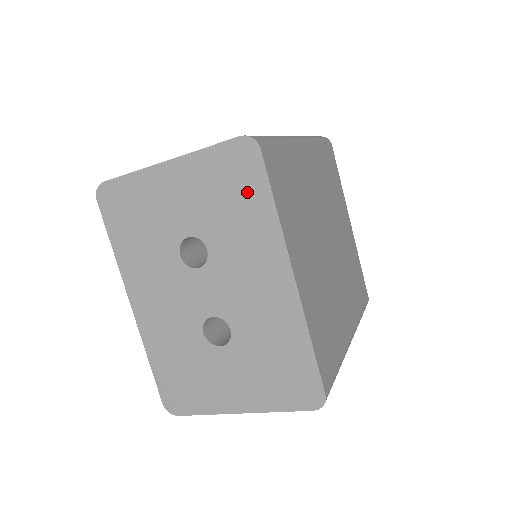
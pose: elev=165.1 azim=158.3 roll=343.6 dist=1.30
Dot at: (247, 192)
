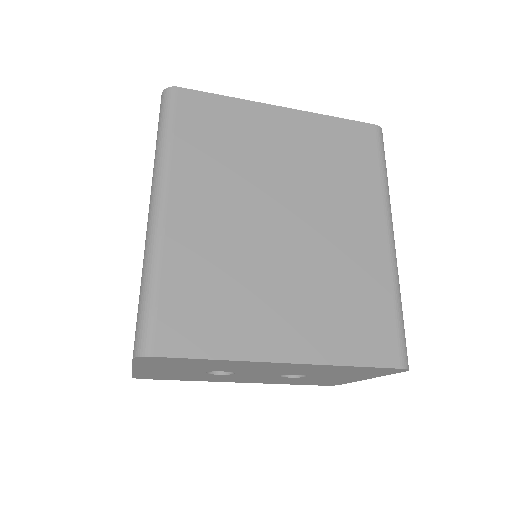
Dot at: (188, 362)
